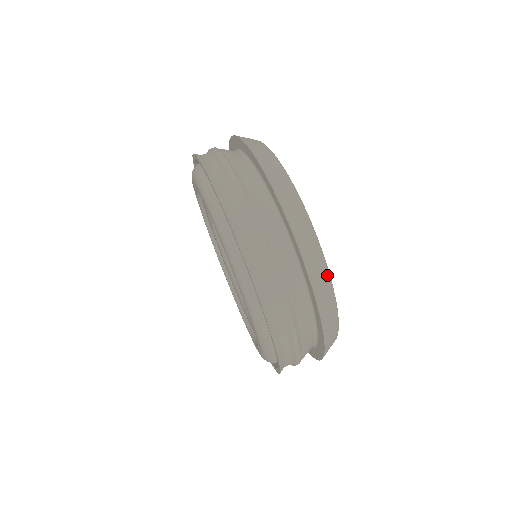
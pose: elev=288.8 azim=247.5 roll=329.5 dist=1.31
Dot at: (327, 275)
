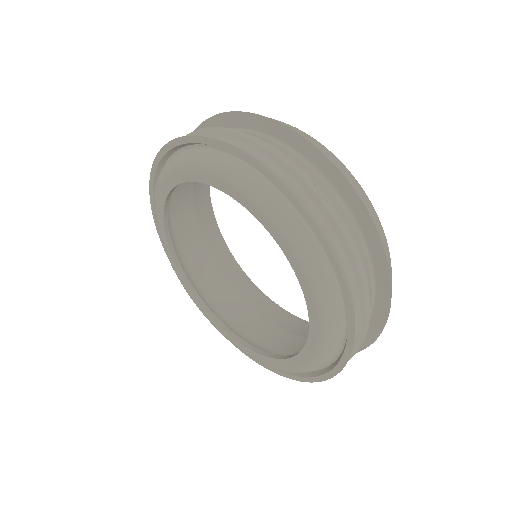
Dot at: (350, 173)
